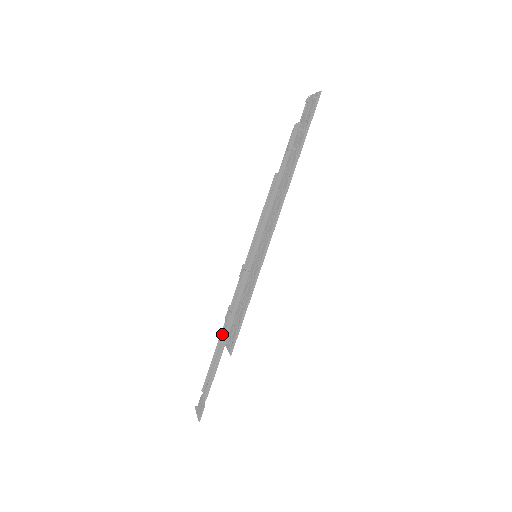
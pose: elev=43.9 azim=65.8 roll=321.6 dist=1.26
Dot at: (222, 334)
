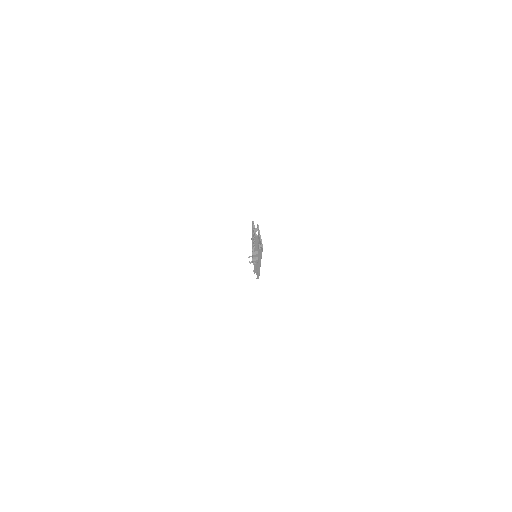
Dot at: (259, 259)
